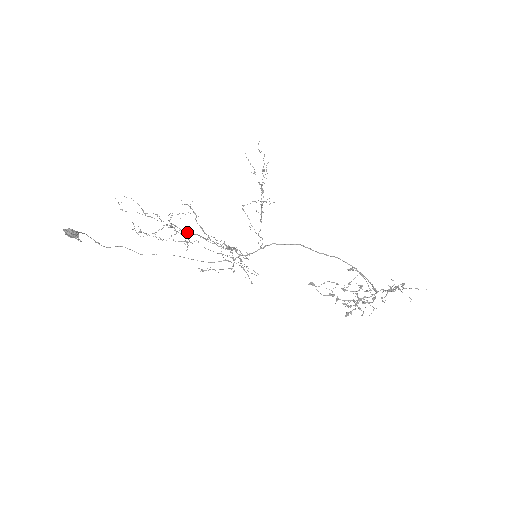
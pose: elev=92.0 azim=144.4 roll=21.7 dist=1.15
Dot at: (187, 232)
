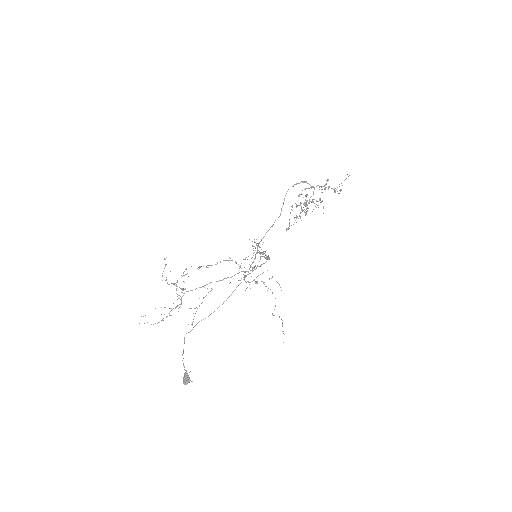
Dot at: (203, 286)
